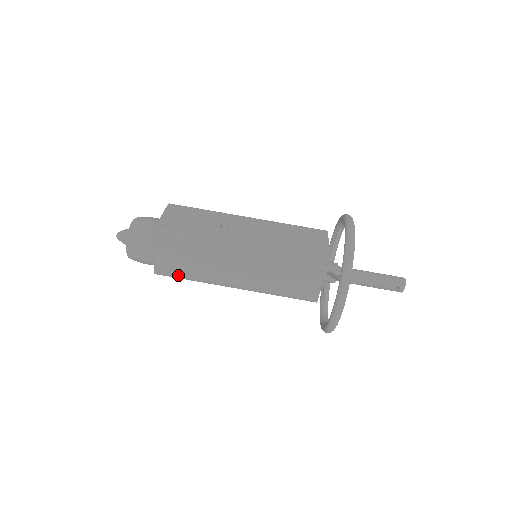
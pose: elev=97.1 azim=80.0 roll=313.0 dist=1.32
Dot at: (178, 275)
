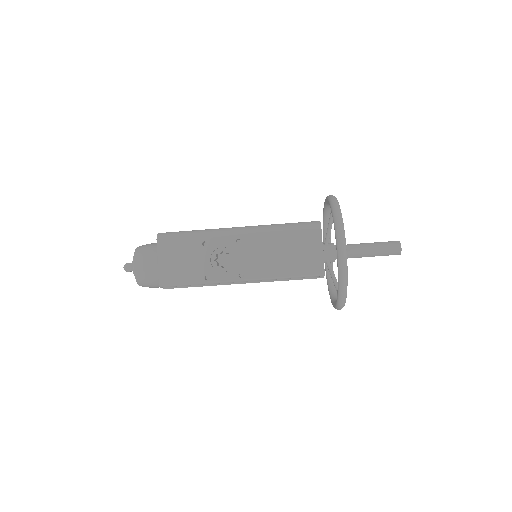
Dot at: occluded
